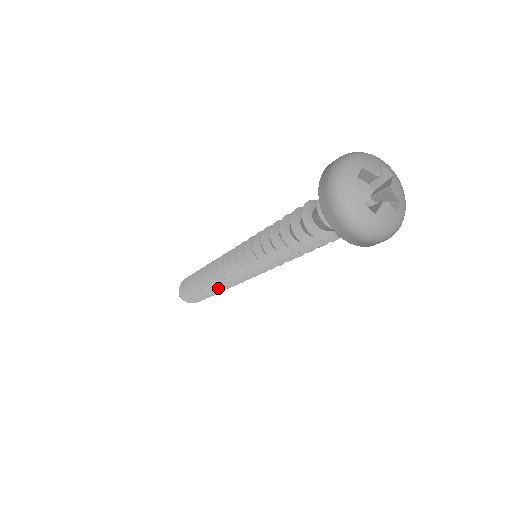
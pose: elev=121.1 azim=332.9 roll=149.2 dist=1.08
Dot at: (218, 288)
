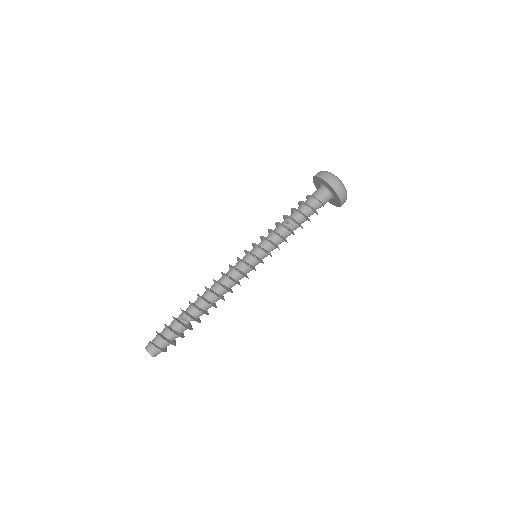
Dot at: (222, 299)
